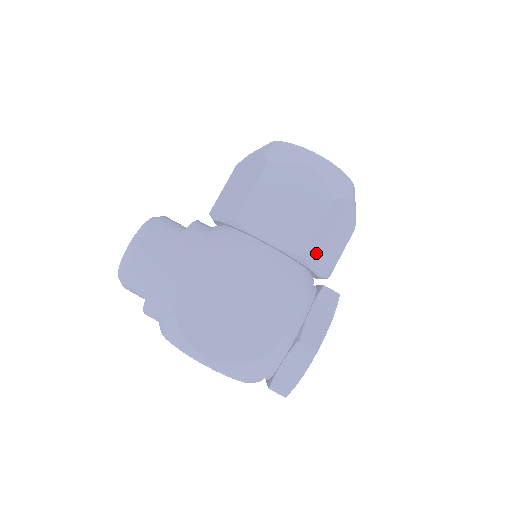
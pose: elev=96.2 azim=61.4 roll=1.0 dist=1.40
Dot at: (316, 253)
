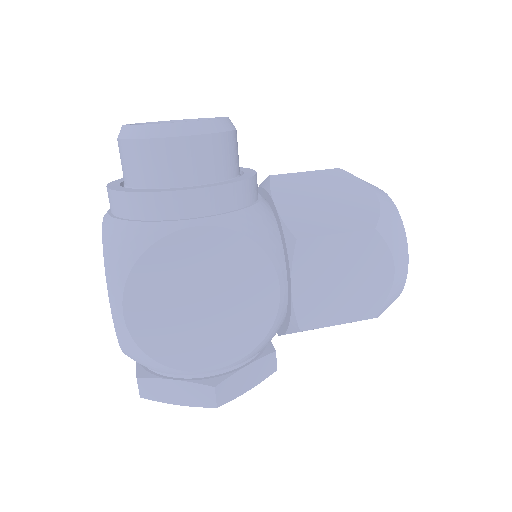
Dot at: occluded
